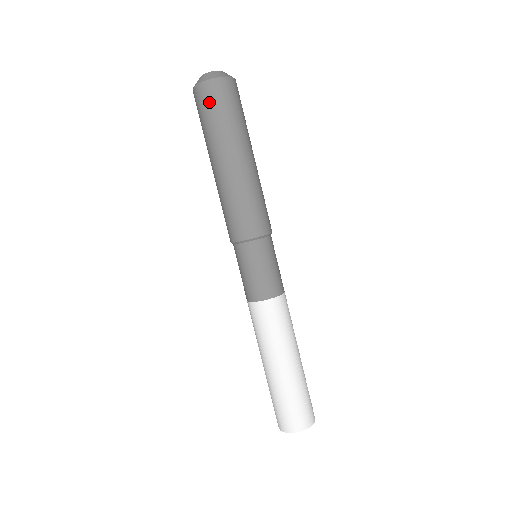
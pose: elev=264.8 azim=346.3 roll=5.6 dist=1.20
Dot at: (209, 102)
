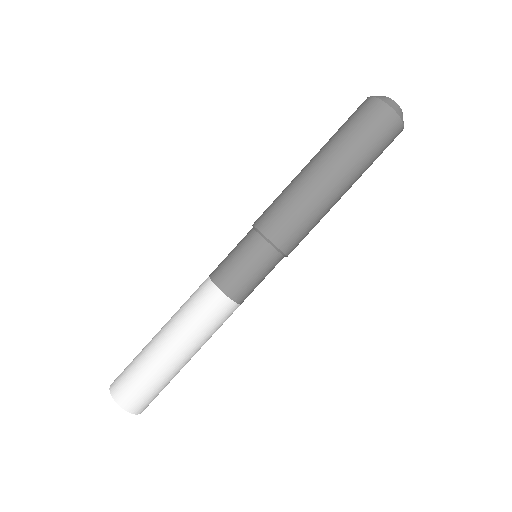
Dot at: (375, 124)
